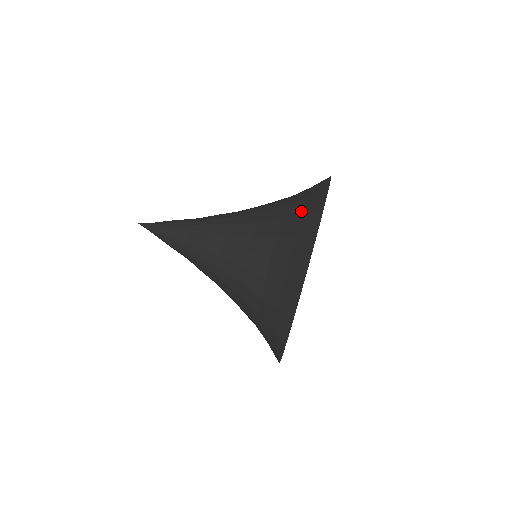
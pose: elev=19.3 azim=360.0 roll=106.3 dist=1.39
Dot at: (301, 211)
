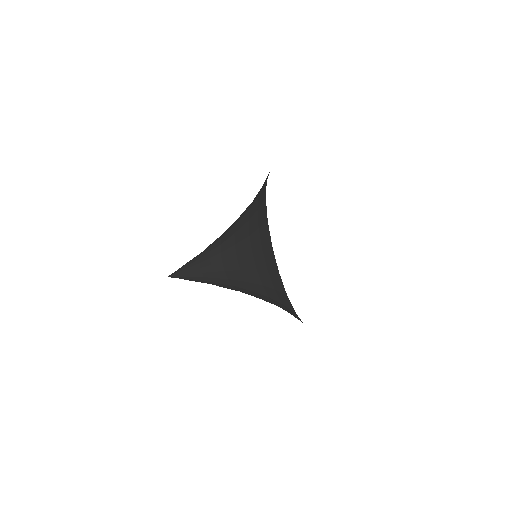
Dot at: (258, 196)
